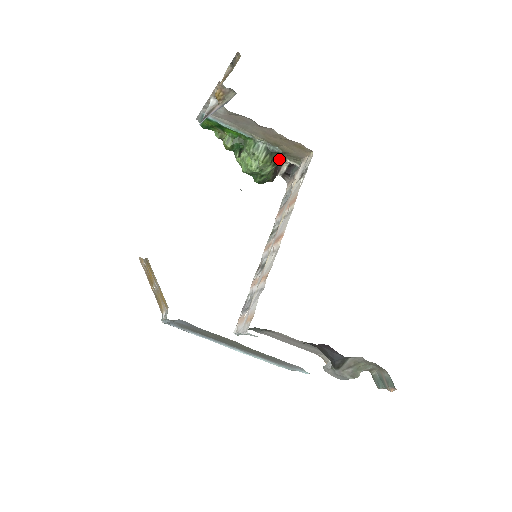
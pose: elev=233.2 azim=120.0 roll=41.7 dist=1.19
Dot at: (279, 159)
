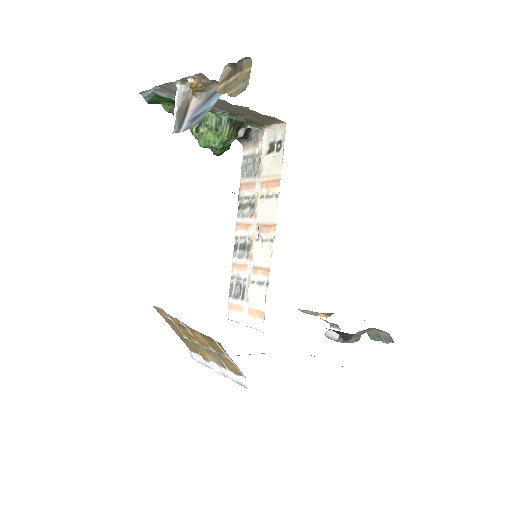
Dot at: (240, 127)
